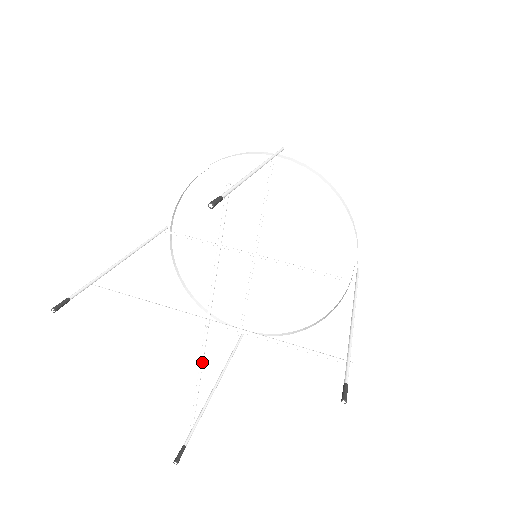
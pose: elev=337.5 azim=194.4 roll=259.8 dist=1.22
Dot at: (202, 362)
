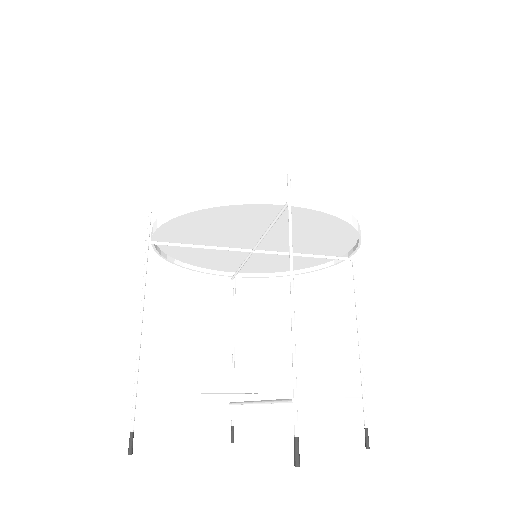
Dot at: occluded
